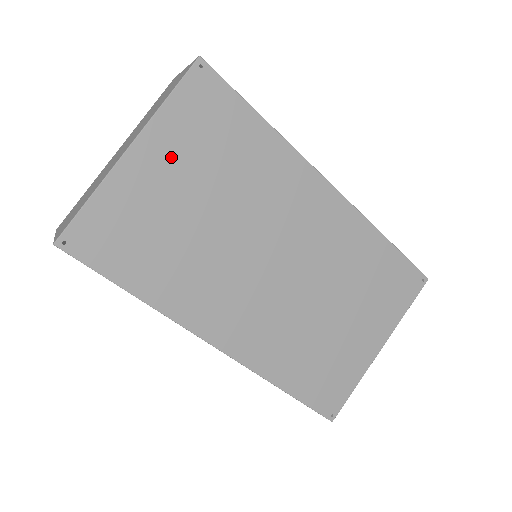
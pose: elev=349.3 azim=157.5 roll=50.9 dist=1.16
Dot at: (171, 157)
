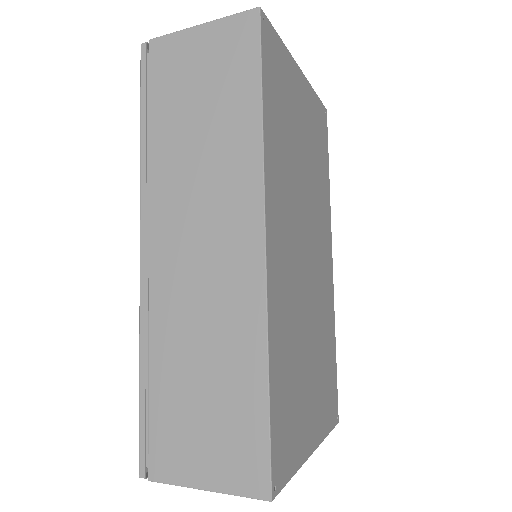
Dot at: (307, 109)
